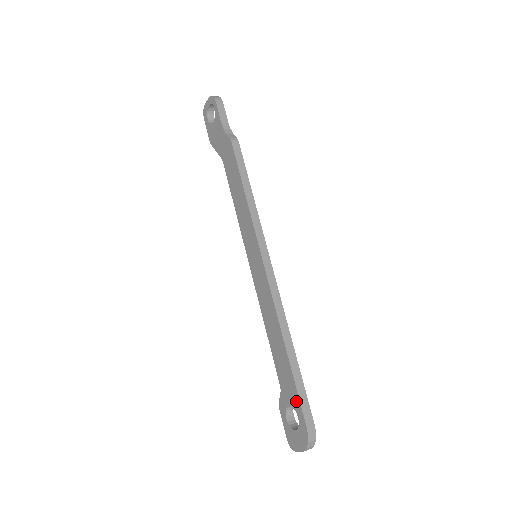
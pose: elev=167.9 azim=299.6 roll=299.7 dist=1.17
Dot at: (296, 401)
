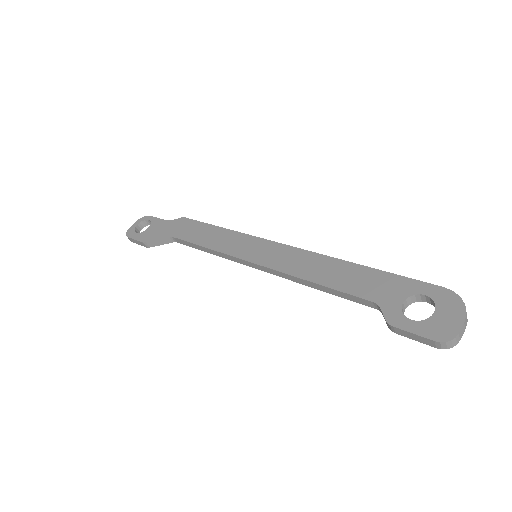
Dot at: (408, 284)
